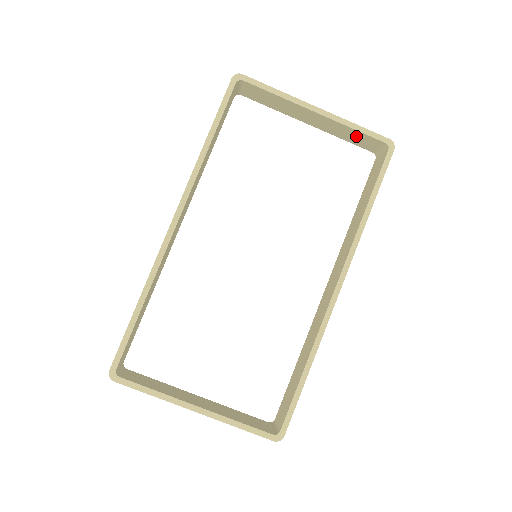
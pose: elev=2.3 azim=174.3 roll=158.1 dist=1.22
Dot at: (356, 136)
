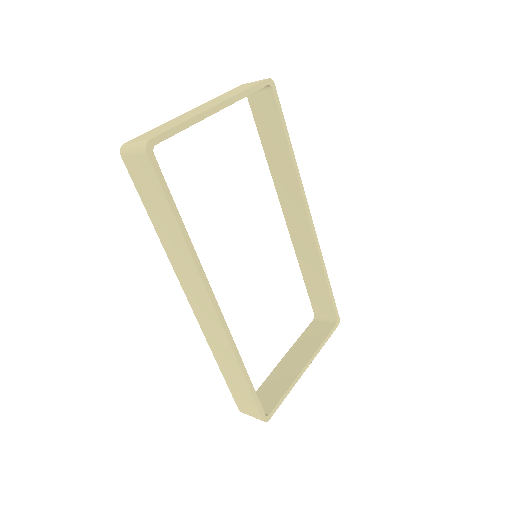
Dot at: occluded
